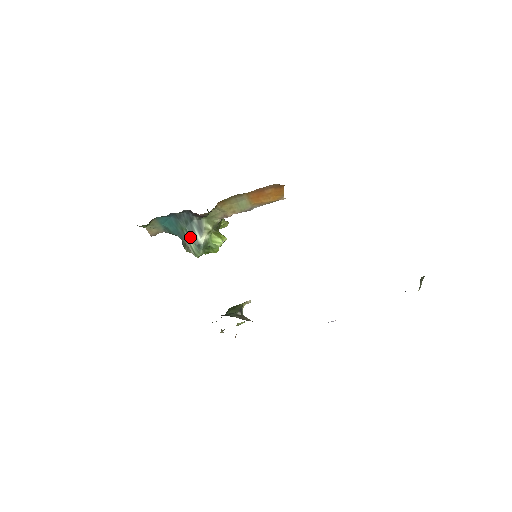
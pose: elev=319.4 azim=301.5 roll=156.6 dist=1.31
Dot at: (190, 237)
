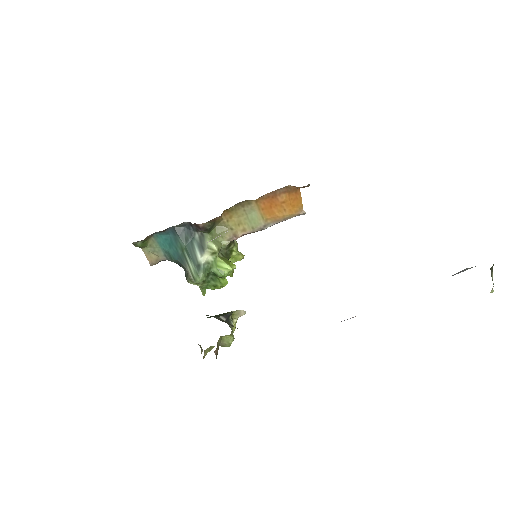
Dot at: (190, 257)
